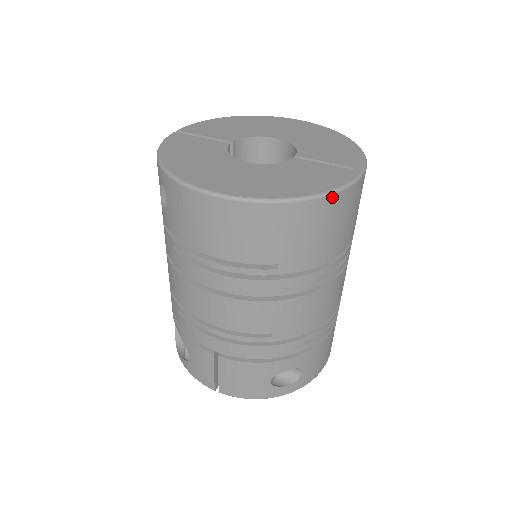
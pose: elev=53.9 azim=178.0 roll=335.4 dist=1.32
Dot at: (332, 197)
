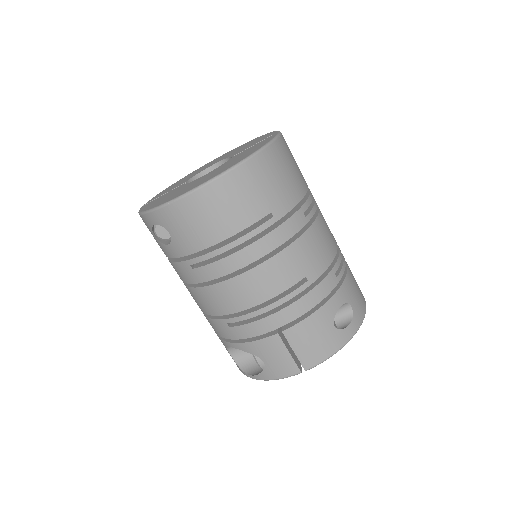
Dot at: (272, 146)
